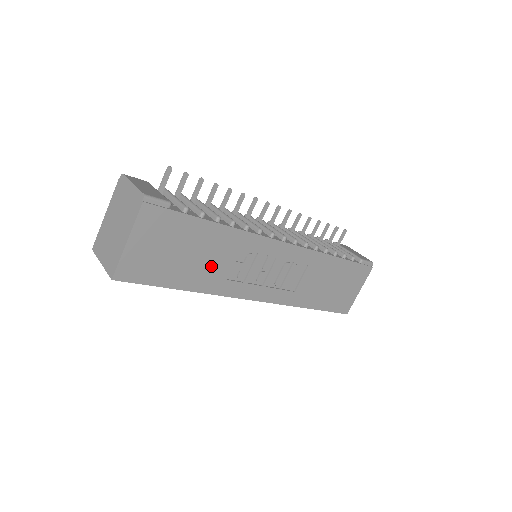
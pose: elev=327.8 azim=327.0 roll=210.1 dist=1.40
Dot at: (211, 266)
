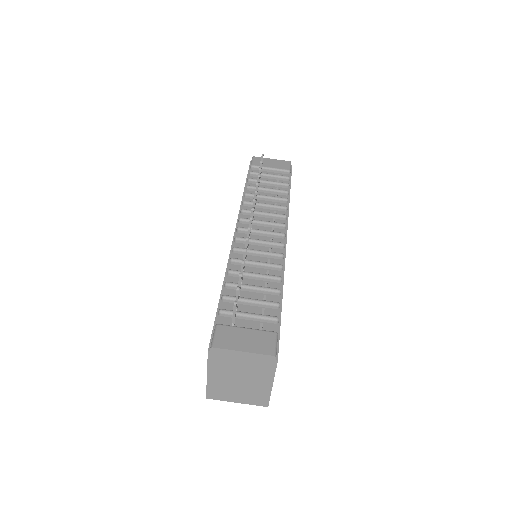
Dot at: occluded
